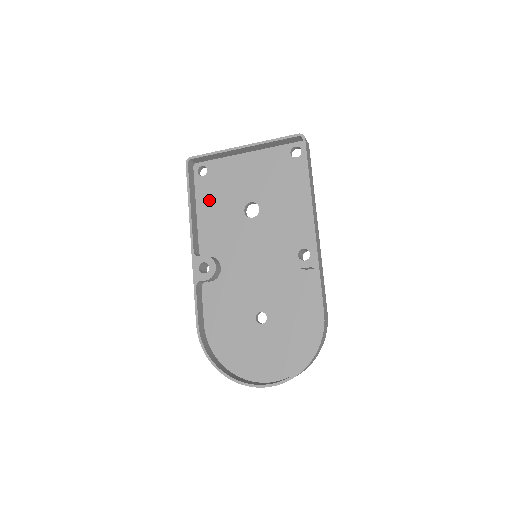
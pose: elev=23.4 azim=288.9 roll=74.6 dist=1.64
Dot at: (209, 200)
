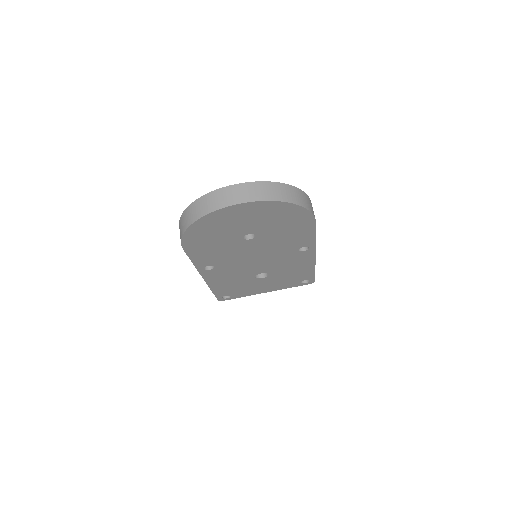
Dot at: occluded
